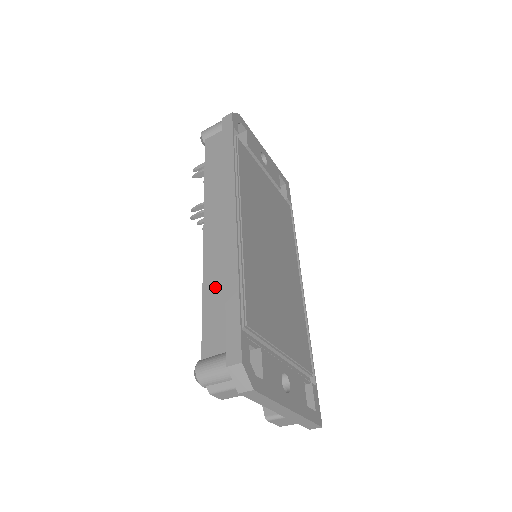
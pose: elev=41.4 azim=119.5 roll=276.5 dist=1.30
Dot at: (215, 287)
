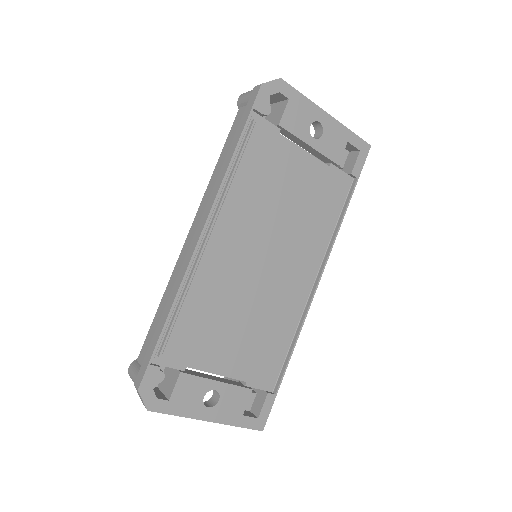
Dot at: (166, 302)
